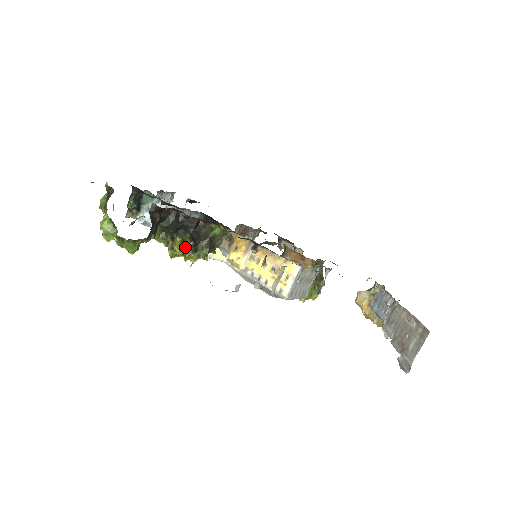
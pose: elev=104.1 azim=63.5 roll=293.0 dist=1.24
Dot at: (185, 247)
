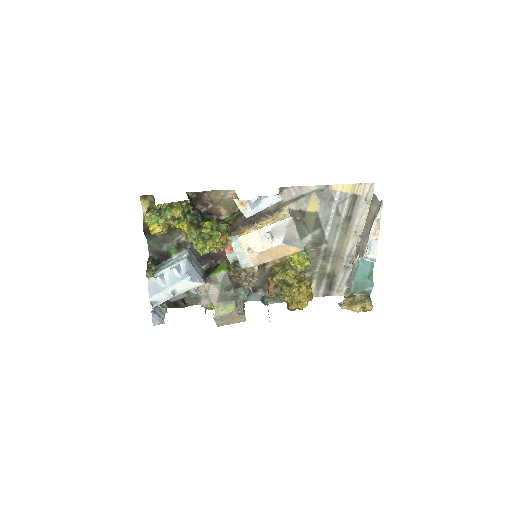
Dot at: (212, 221)
